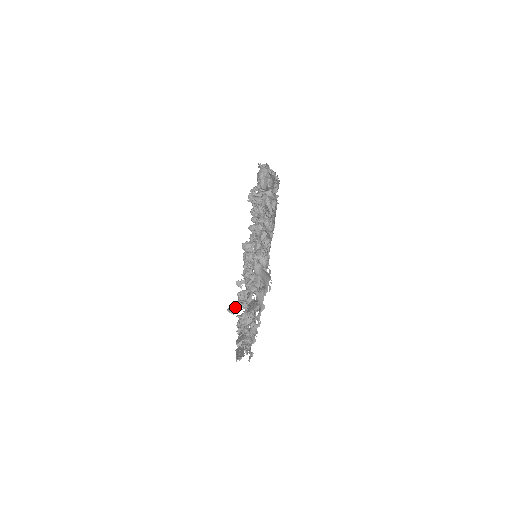
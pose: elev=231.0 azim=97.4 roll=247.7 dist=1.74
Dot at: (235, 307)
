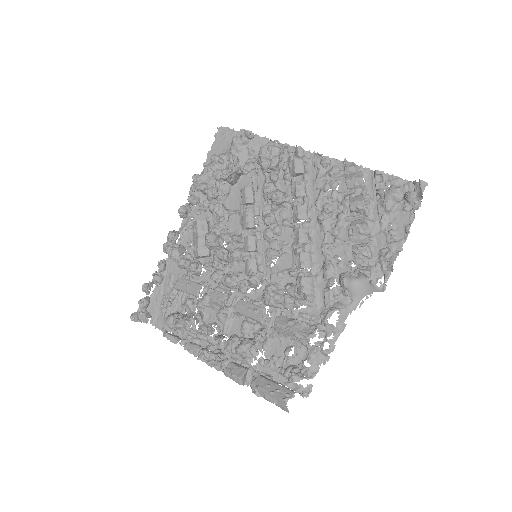
Dot at: (207, 325)
